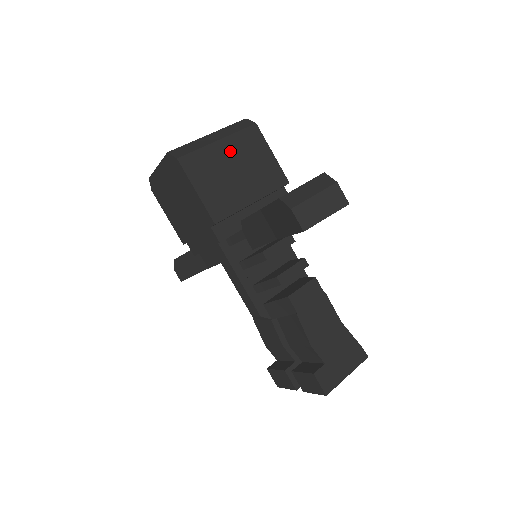
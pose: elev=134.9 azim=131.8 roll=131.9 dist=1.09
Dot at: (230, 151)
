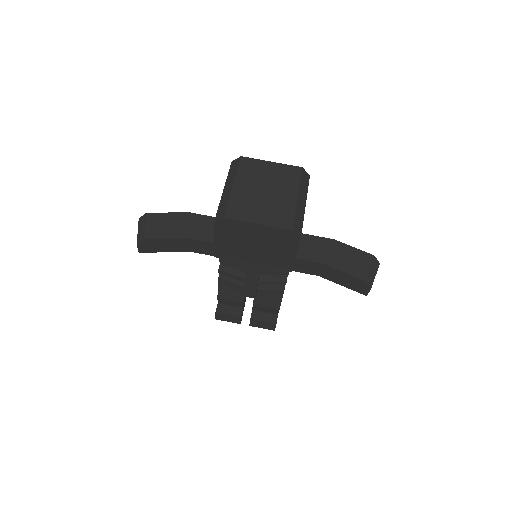
Dot at: occluded
